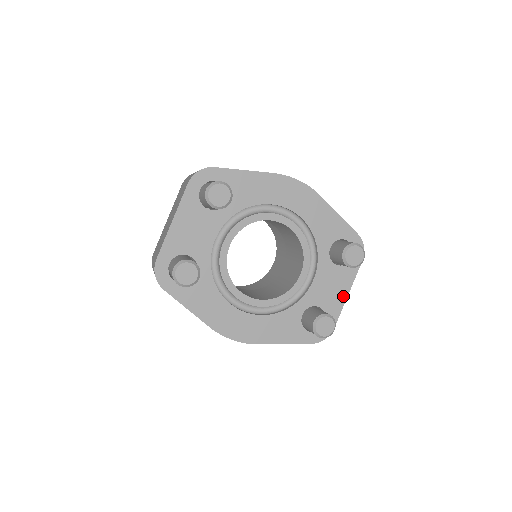
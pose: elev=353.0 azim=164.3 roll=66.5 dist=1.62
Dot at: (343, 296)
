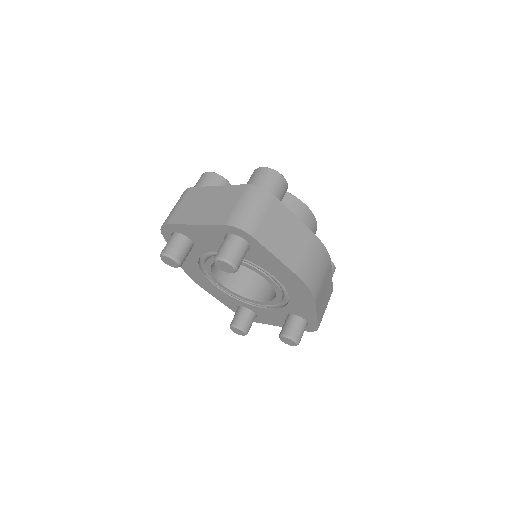
Dot at: (276, 324)
